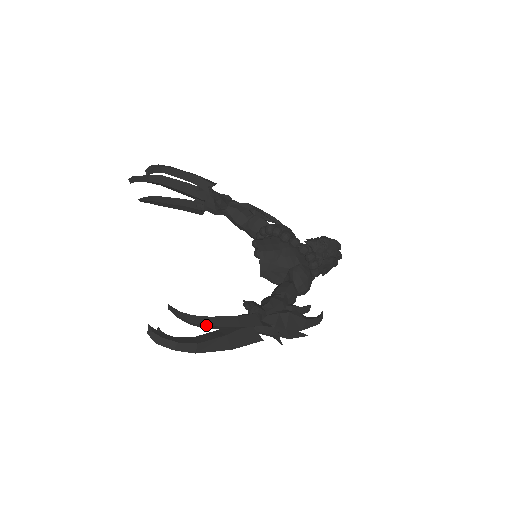
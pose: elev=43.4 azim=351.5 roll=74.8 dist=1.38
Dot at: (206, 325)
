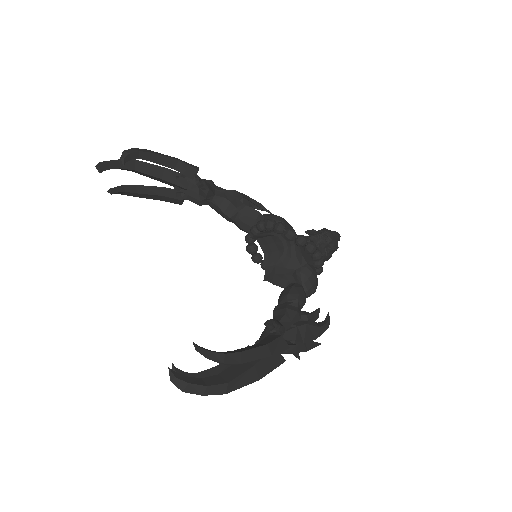
Dot at: (240, 363)
